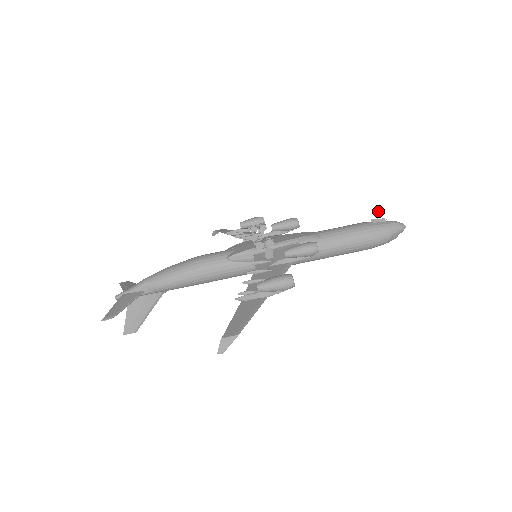
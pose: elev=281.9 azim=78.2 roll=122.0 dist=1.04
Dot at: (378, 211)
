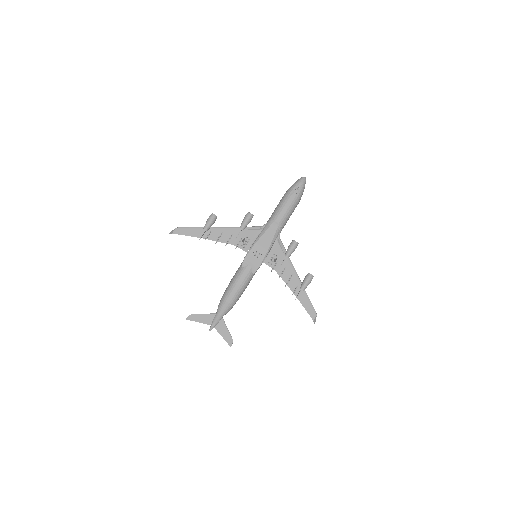
Dot at: occluded
